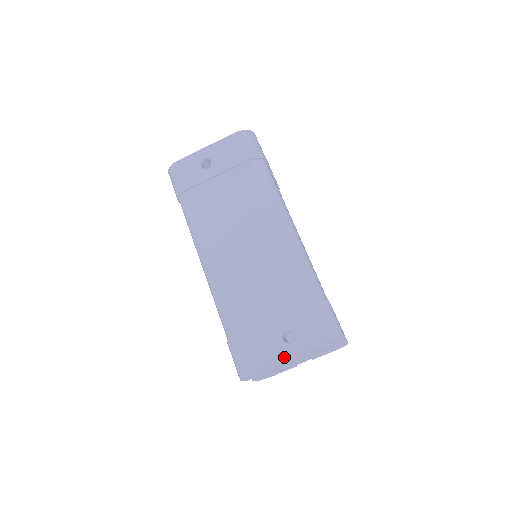
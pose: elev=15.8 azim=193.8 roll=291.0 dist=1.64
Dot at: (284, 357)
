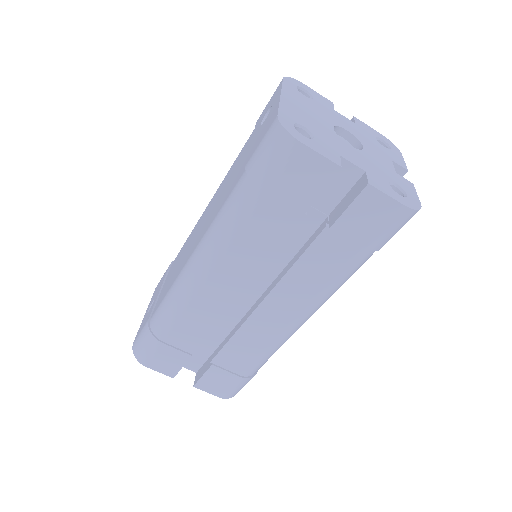
Dot at: (278, 100)
